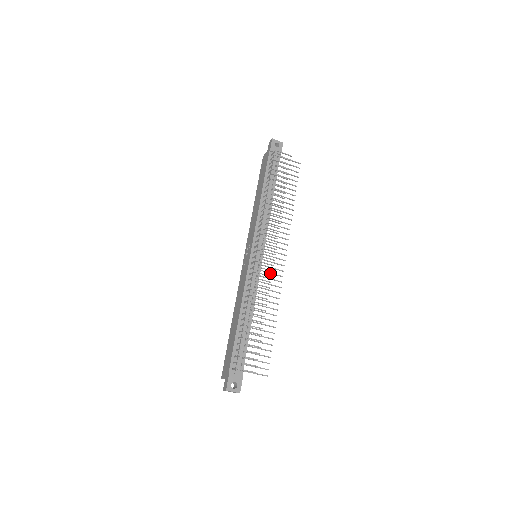
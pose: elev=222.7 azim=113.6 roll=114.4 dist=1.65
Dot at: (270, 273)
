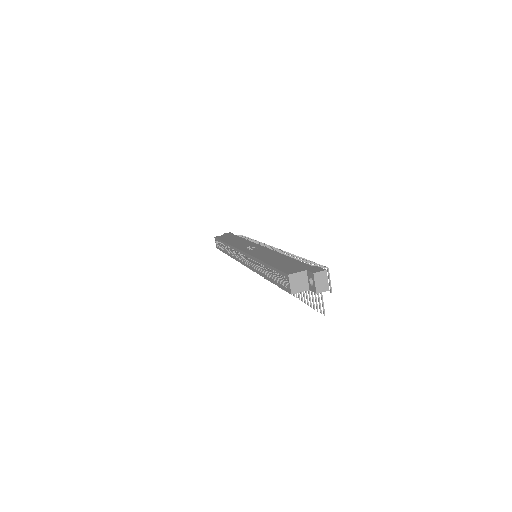
Dot at: occluded
